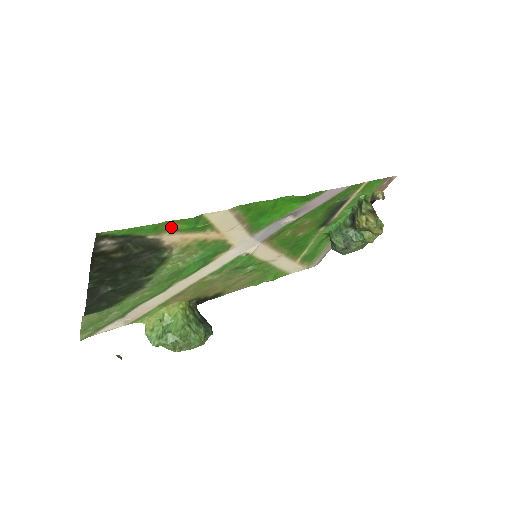
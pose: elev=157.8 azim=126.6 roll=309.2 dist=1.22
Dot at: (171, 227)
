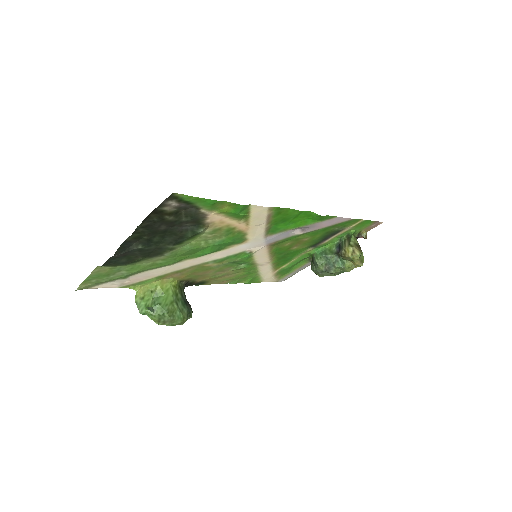
Dot at: (222, 207)
